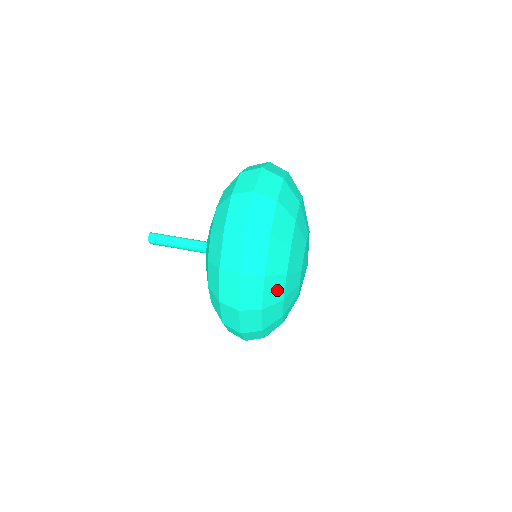
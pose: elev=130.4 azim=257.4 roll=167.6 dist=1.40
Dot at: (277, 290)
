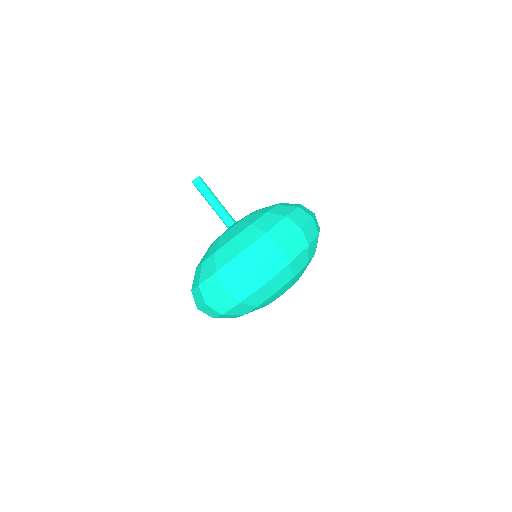
Dot at: occluded
